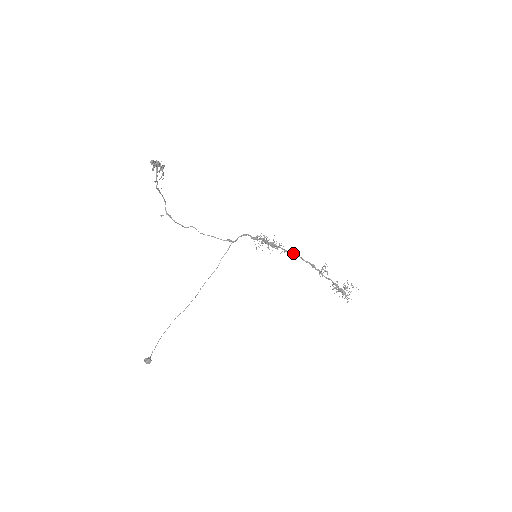
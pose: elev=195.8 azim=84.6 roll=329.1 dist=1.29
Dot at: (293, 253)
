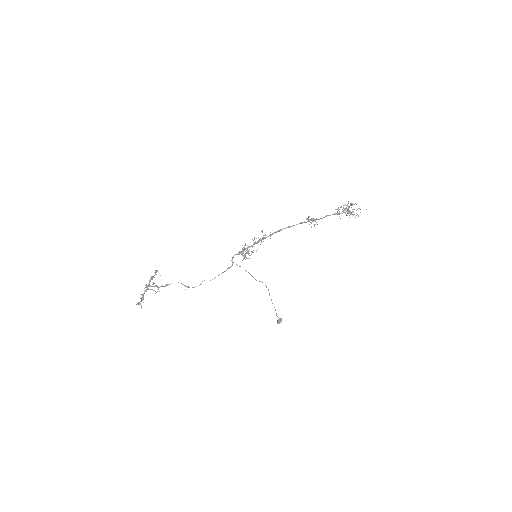
Dot at: occluded
